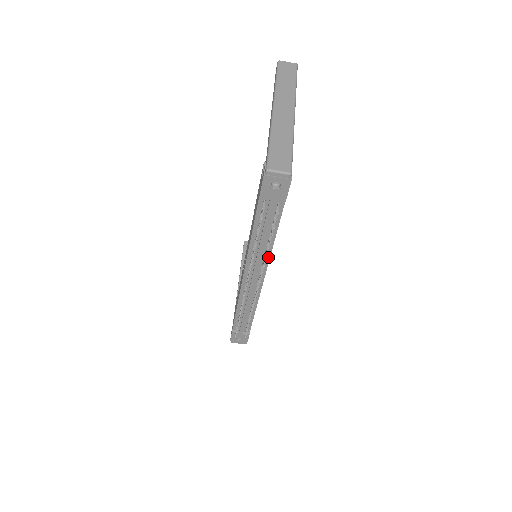
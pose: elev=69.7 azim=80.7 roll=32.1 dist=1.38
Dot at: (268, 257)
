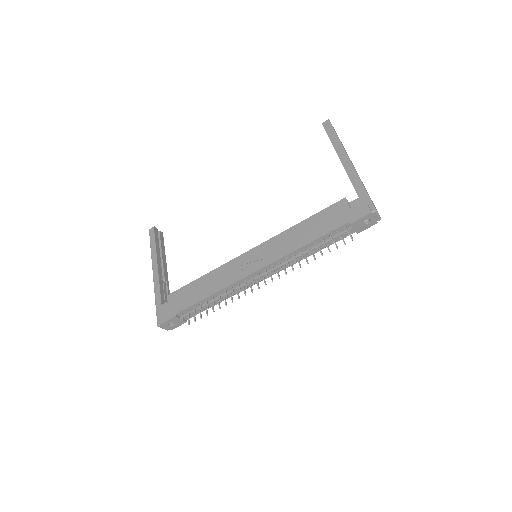
Dot at: (293, 264)
